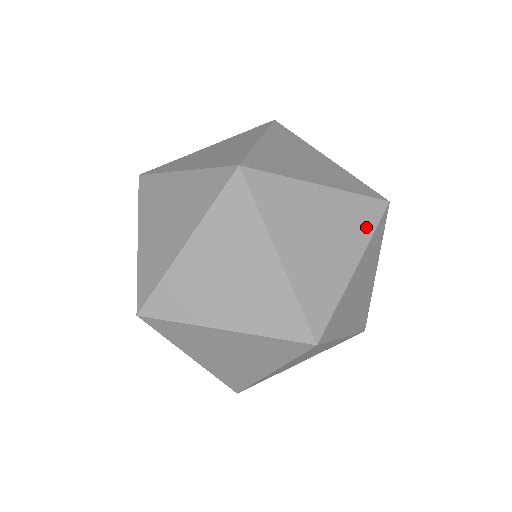
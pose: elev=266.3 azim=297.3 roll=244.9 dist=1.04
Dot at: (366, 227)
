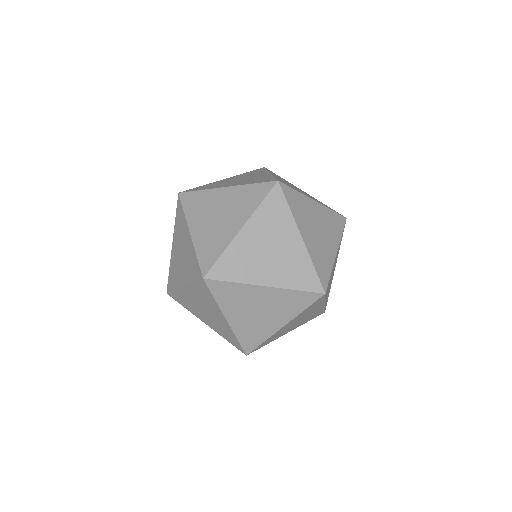
Dot at: occluded
